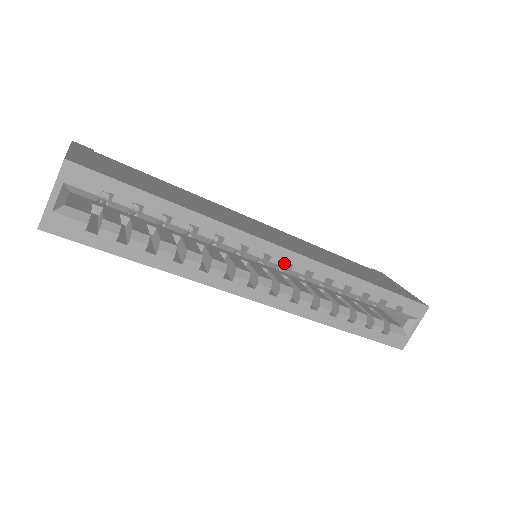
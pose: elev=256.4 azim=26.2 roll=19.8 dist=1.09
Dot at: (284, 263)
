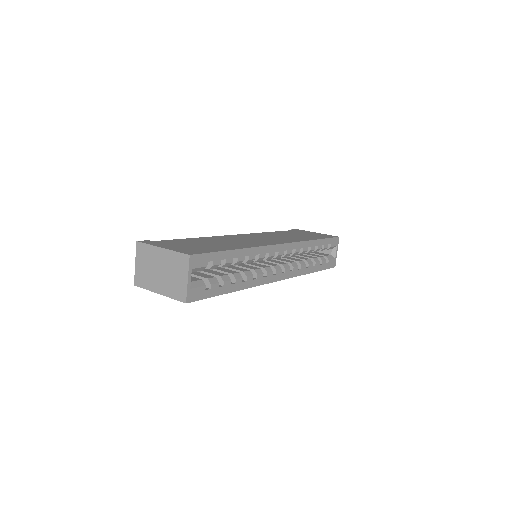
Dot at: occluded
